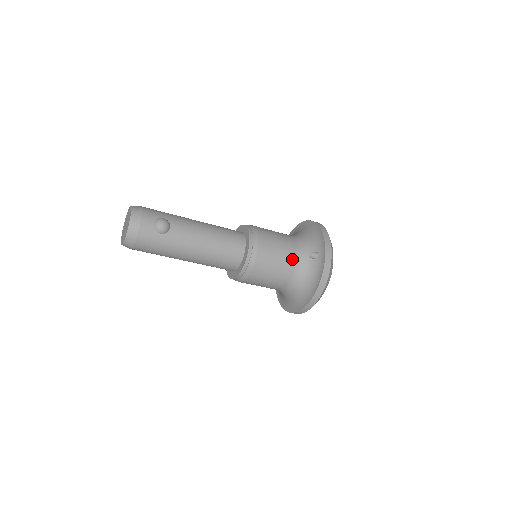
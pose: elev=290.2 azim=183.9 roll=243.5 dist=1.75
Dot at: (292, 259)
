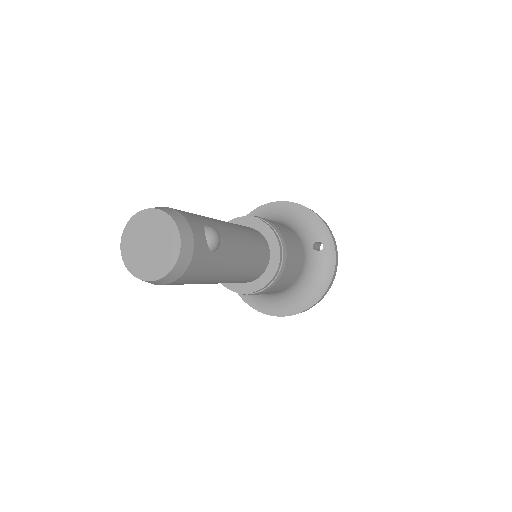
Dot at: (302, 255)
